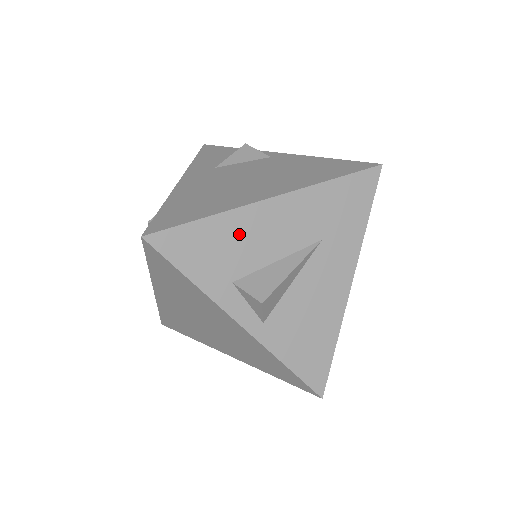
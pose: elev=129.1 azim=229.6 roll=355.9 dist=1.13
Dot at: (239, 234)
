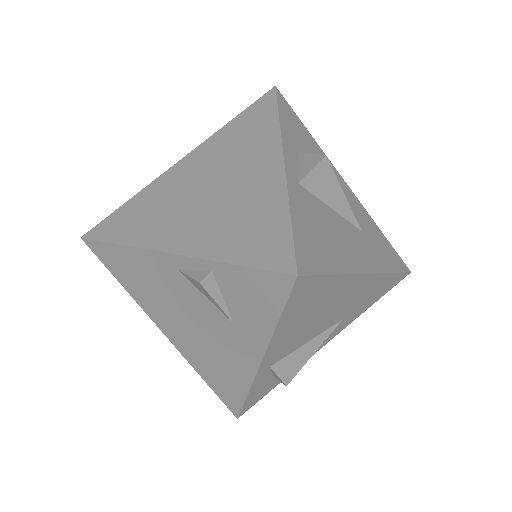
Dot at: occluded
